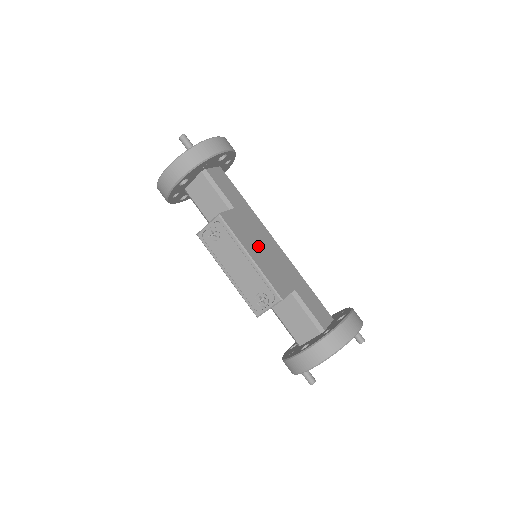
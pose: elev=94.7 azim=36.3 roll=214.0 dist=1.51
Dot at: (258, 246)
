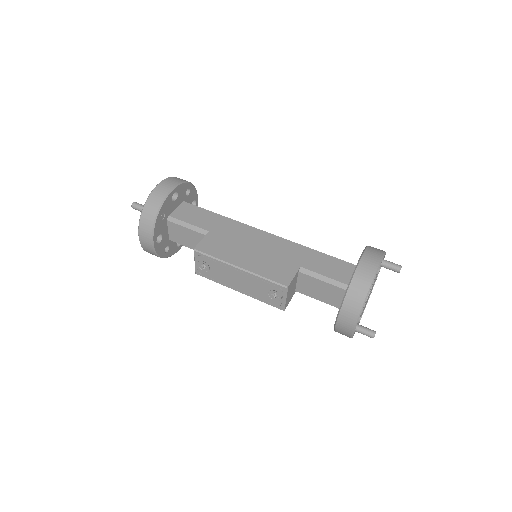
Dot at: (245, 251)
